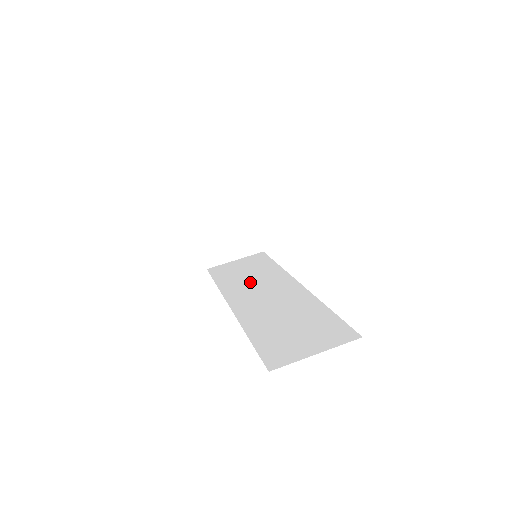
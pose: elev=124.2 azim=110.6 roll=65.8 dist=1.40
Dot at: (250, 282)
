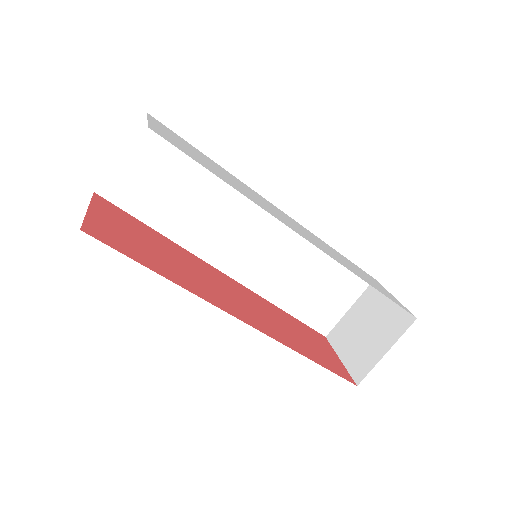
Dot at: (206, 217)
